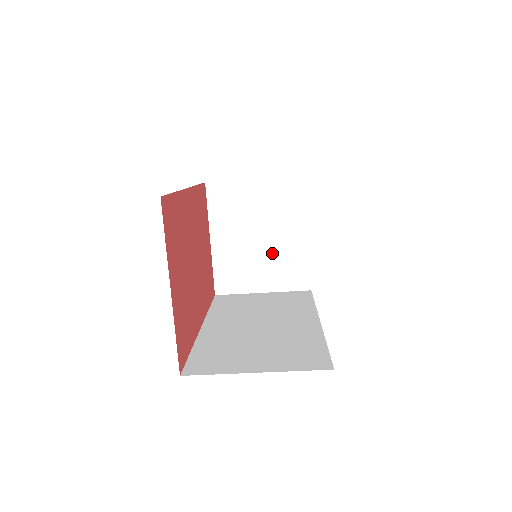
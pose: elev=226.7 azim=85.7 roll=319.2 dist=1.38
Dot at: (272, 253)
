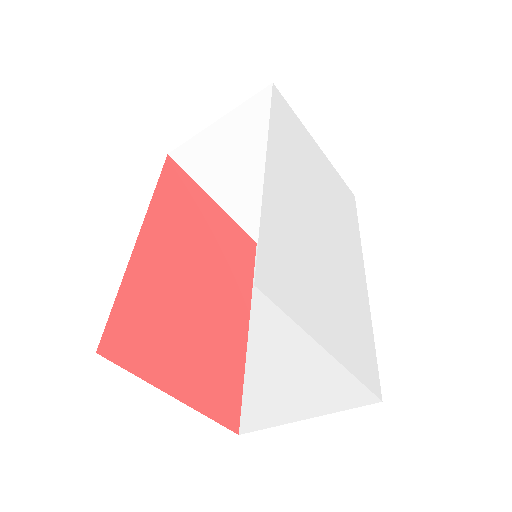
Dot at: occluded
